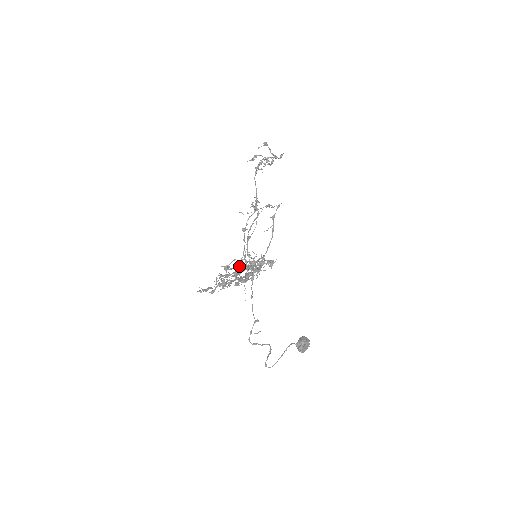
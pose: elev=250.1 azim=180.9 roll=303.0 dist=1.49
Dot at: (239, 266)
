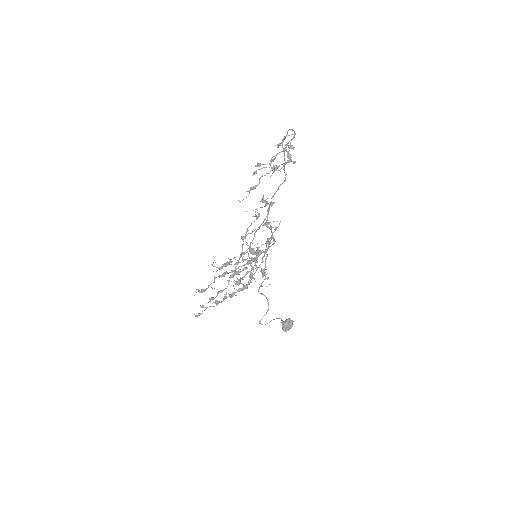
Dot at: (216, 301)
